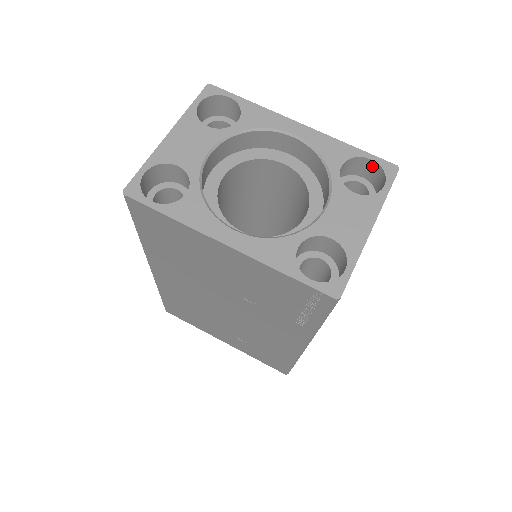
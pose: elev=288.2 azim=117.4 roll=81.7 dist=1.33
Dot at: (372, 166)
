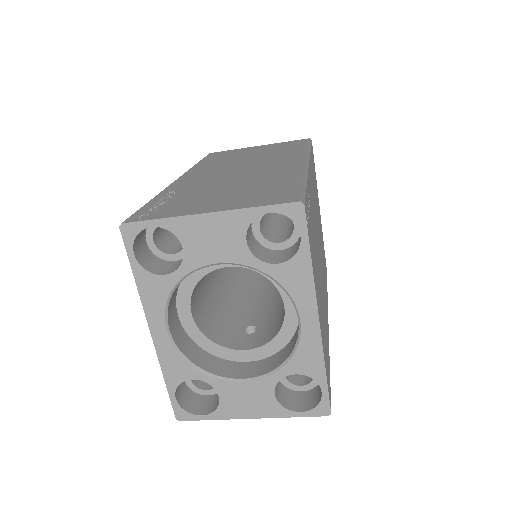
Dot at: occluded
